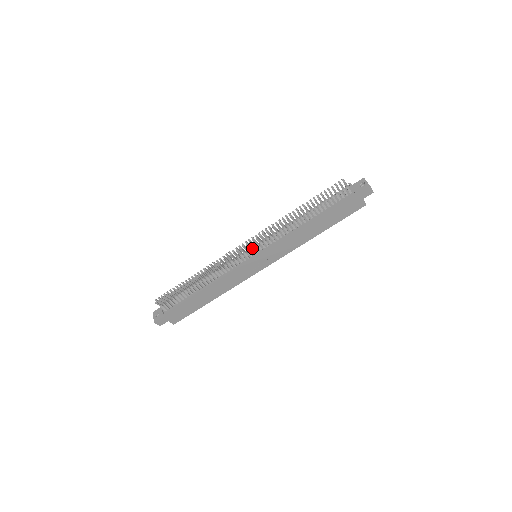
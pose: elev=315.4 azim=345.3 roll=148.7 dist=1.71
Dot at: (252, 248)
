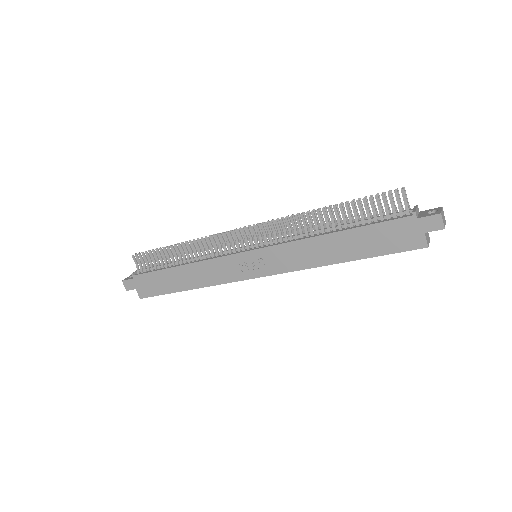
Dot at: occluded
